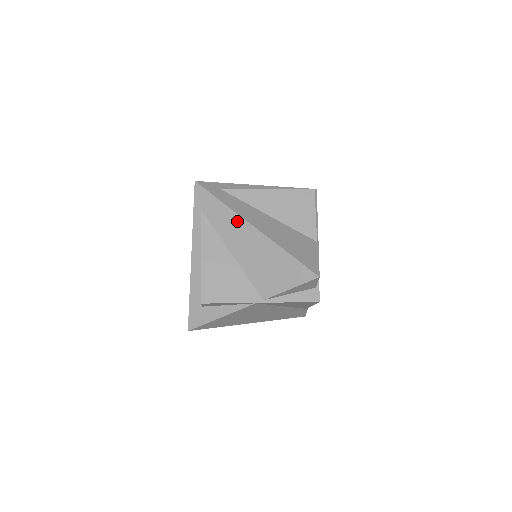
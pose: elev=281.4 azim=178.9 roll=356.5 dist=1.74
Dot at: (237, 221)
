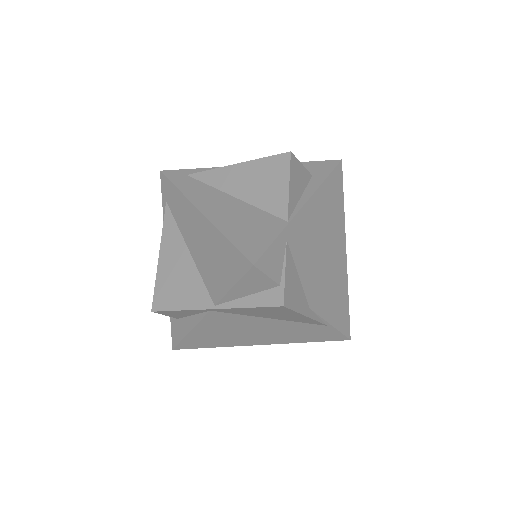
Dot at: (188, 207)
